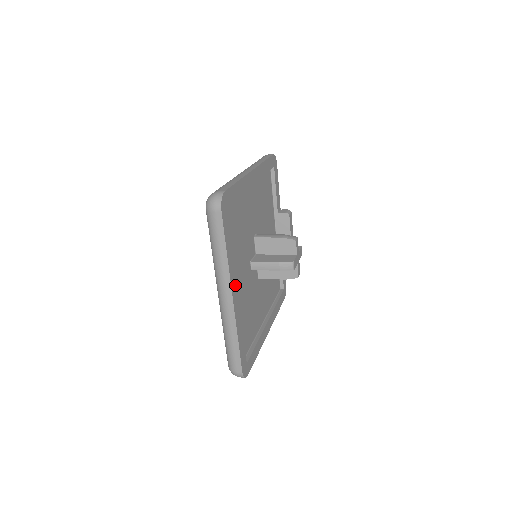
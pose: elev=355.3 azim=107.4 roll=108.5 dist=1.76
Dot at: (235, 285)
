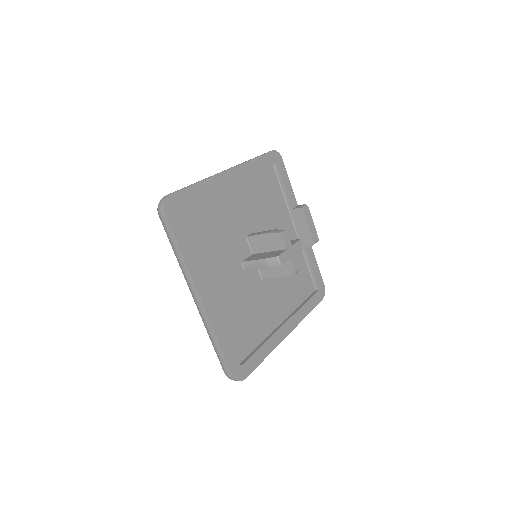
Dot at: (204, 285)
